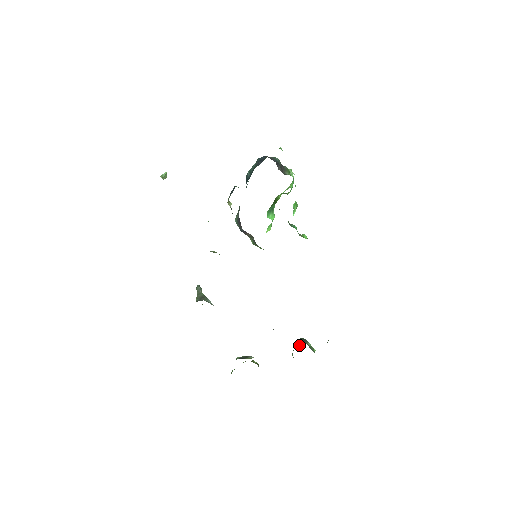
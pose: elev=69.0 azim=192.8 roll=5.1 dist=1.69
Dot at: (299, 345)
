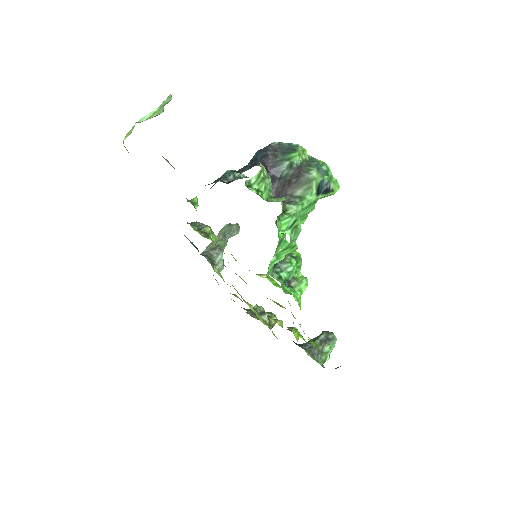
Dot at: (305, 348)
